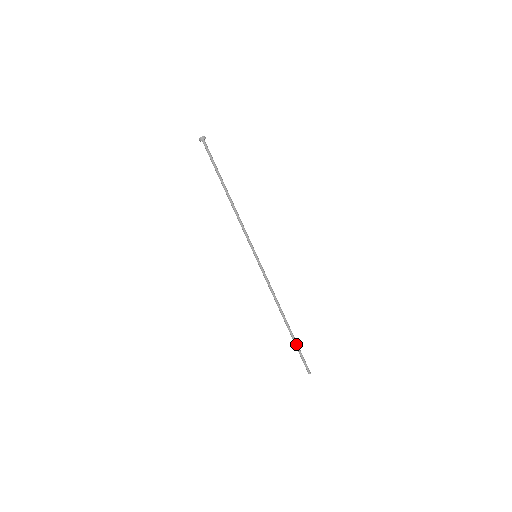
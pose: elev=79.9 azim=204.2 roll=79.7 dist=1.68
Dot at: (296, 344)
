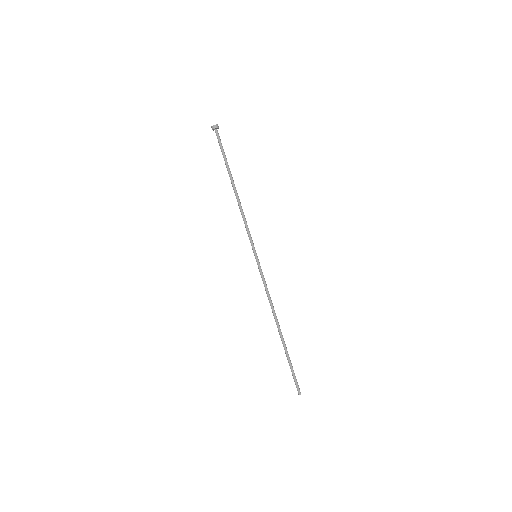
Dot at: (288, 359)
